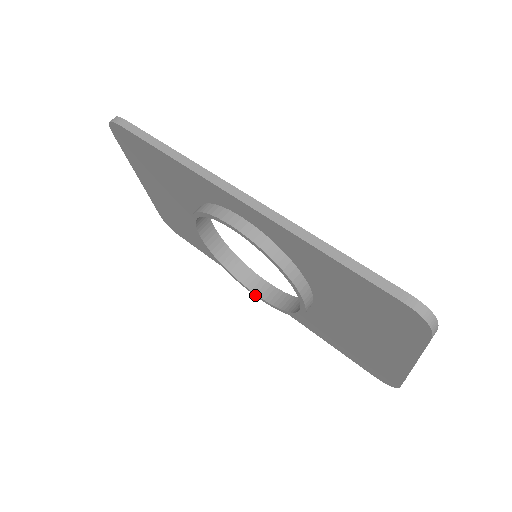
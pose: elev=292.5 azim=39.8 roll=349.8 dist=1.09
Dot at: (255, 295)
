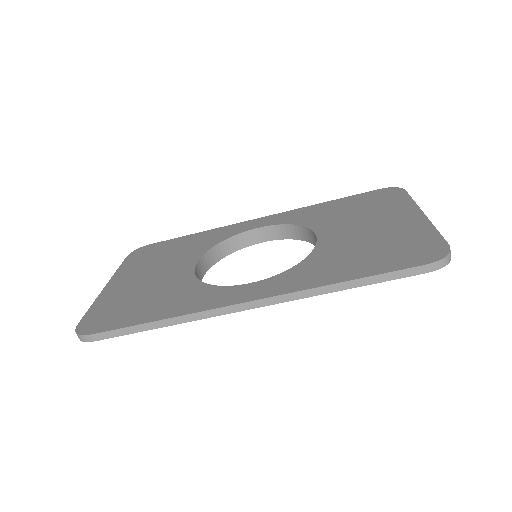
Dot at: (261, 241)
